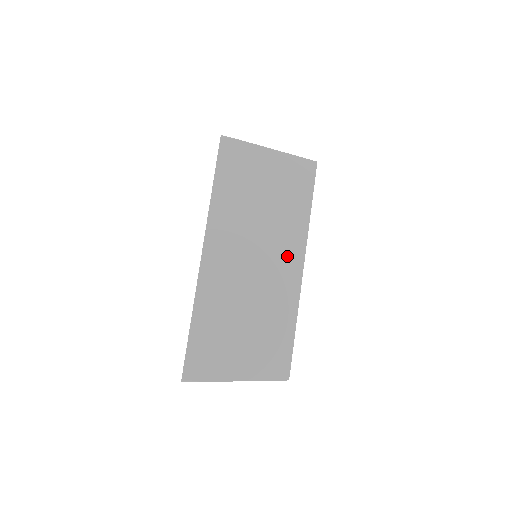
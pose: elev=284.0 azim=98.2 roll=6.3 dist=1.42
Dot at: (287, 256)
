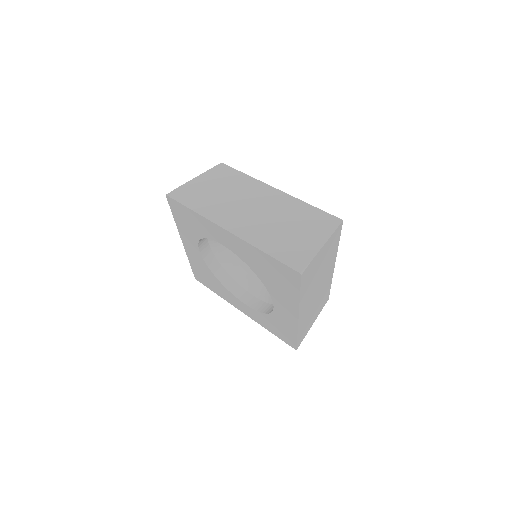
Dot at: (263, 193)
